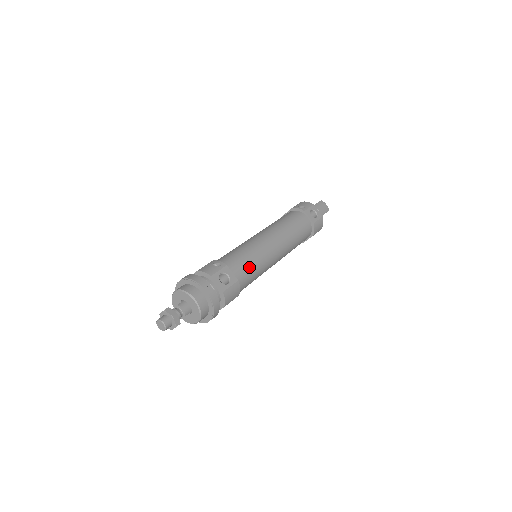
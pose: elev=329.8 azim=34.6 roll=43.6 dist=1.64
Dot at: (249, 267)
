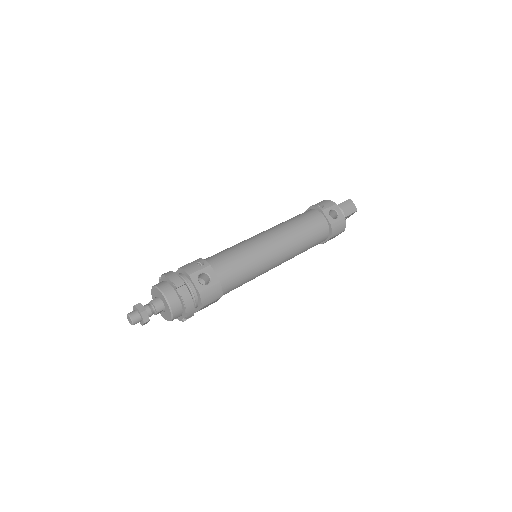
Dot at: (238, 268)
